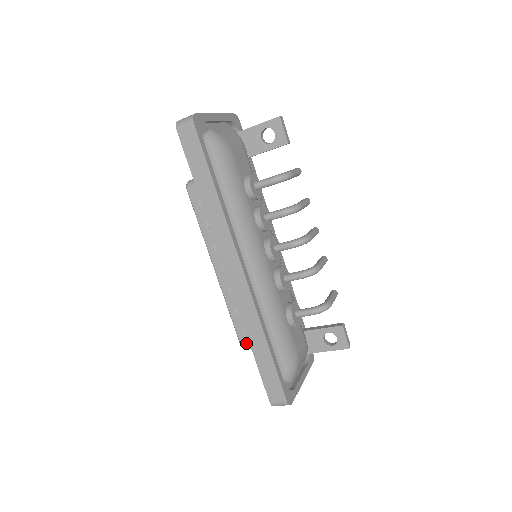
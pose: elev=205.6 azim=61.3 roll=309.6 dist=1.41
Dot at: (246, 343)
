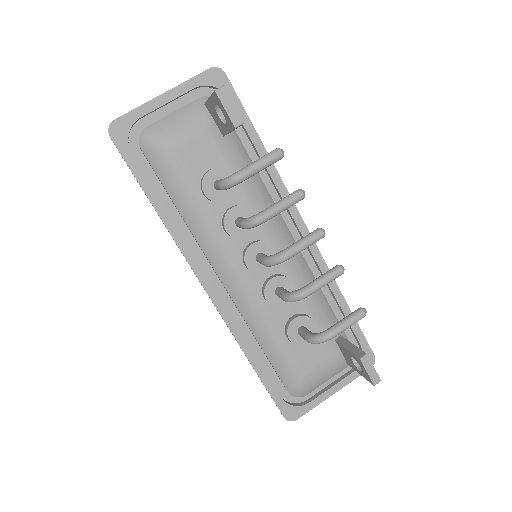
Dot at: occluded
